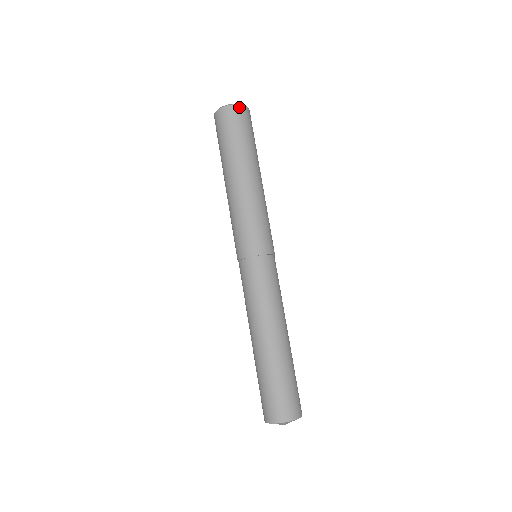
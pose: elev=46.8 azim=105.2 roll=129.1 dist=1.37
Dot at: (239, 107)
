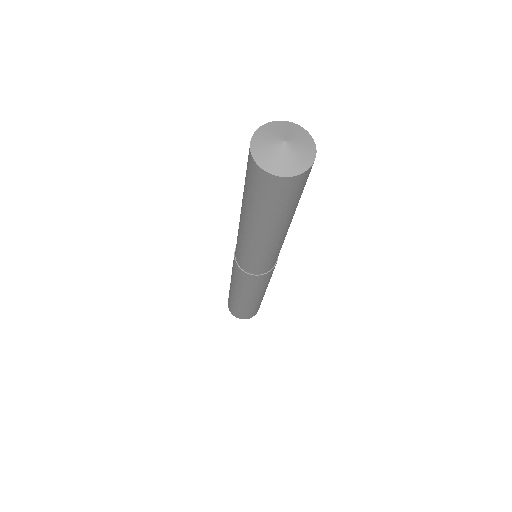
Dot at: occluded
